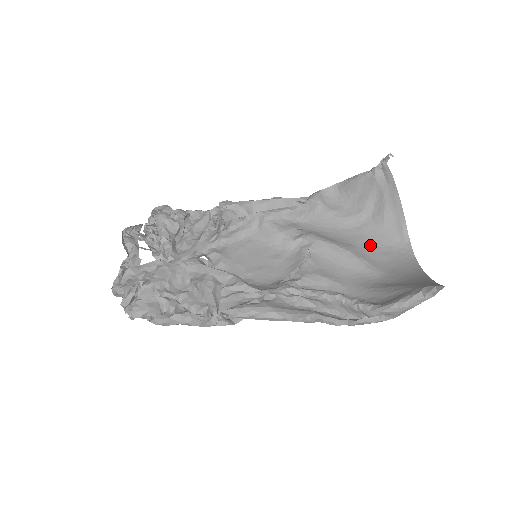
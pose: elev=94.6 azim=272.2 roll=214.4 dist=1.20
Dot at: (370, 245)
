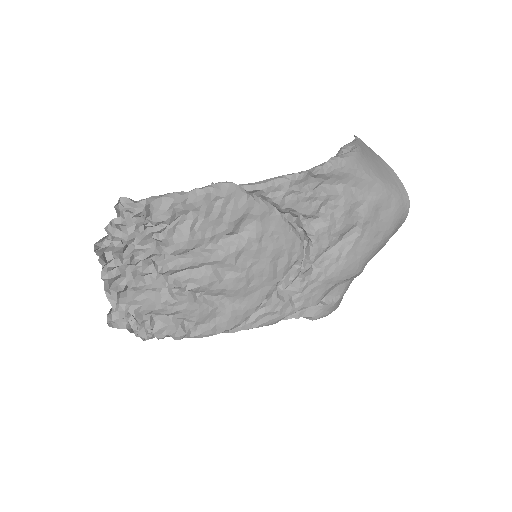
Dot at: (363, 247)
